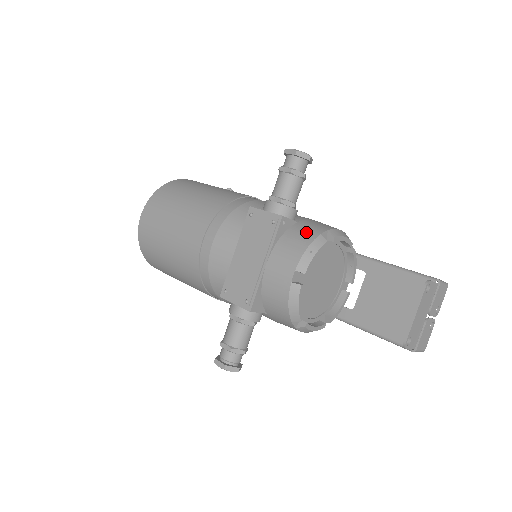
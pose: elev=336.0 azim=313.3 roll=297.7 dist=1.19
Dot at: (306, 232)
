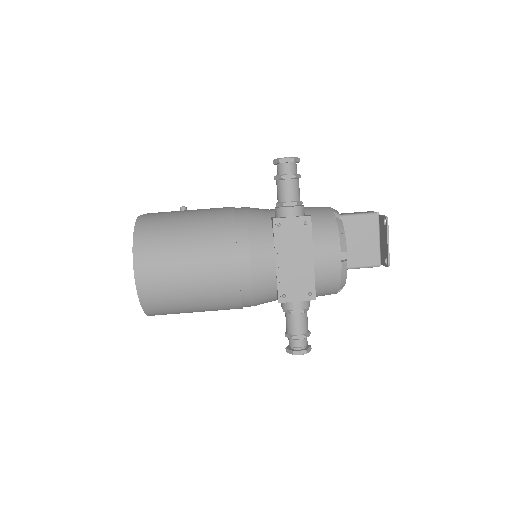
Dot at: (325, 220)
